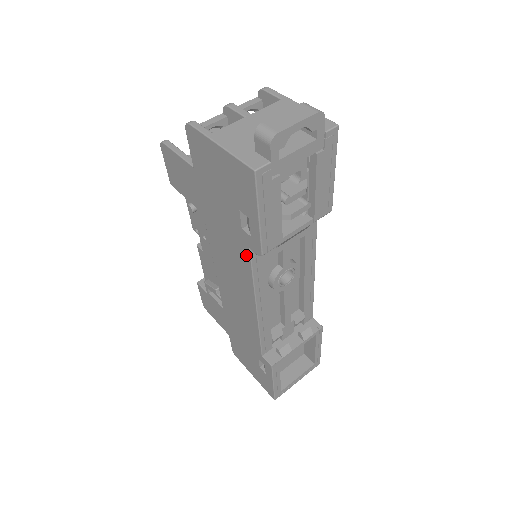
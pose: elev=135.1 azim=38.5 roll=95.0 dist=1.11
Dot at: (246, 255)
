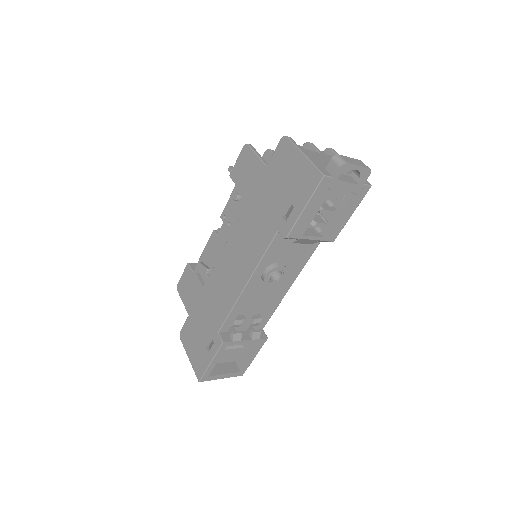
Dot at: (270, 237)
